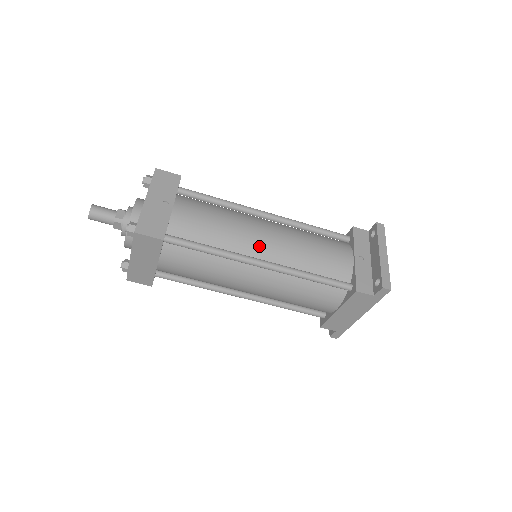
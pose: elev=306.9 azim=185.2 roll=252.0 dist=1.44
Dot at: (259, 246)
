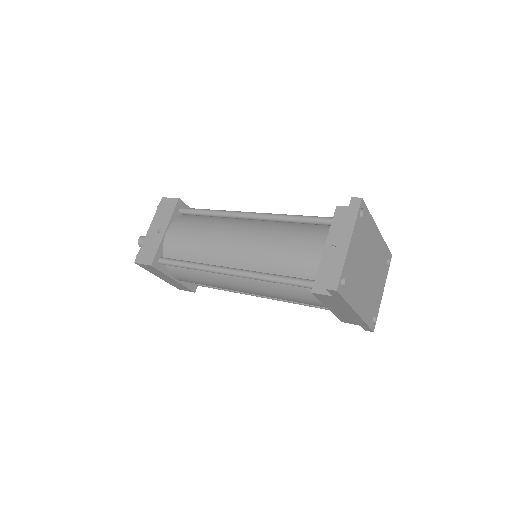
Dot at: (228, 254)
